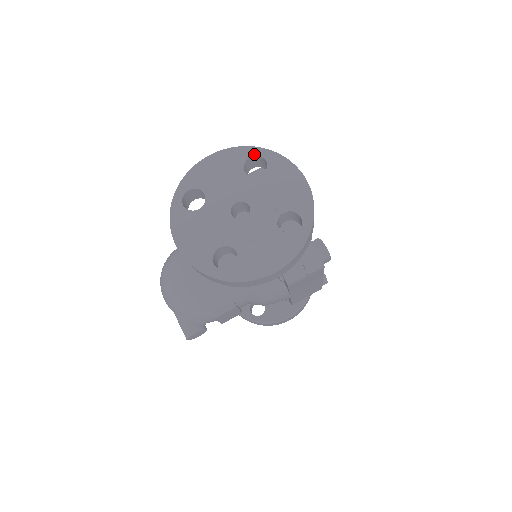
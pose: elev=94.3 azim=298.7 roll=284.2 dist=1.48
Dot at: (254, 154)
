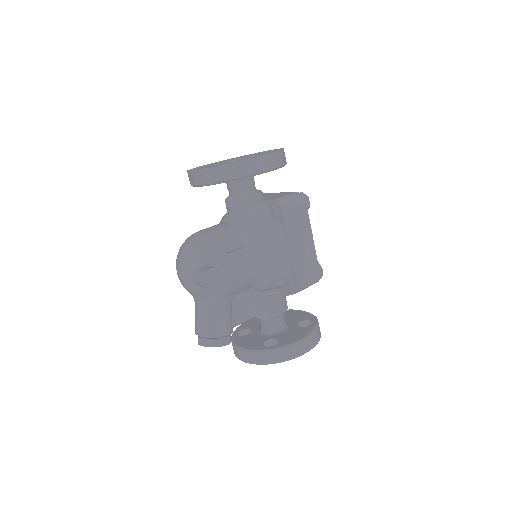
Dot at: occluded
